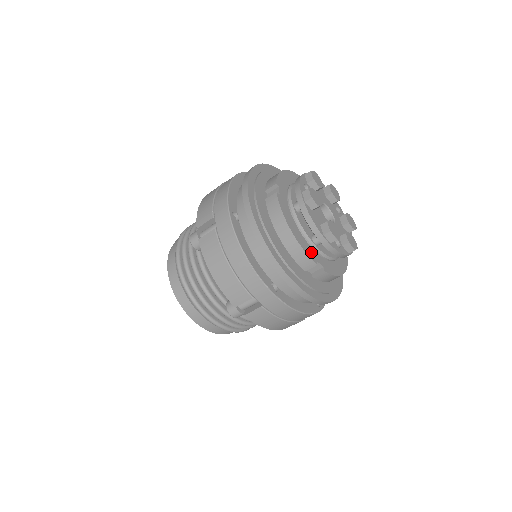
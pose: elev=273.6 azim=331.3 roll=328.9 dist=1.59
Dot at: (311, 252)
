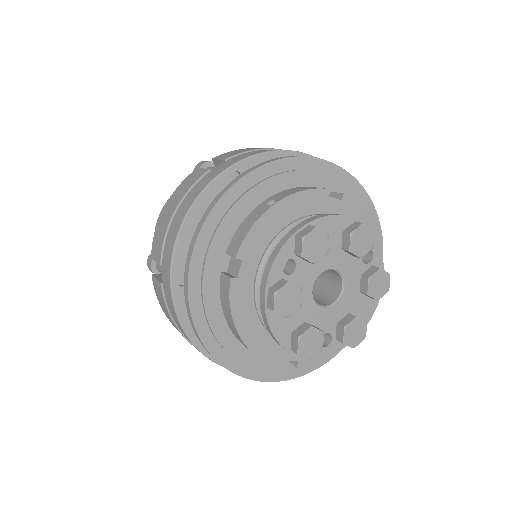
Dot at: (277, 351)
